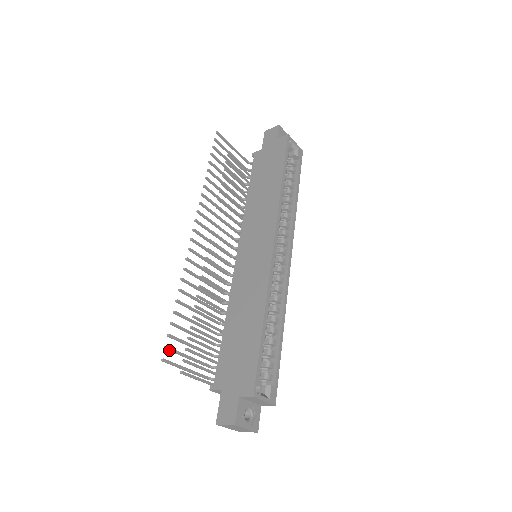
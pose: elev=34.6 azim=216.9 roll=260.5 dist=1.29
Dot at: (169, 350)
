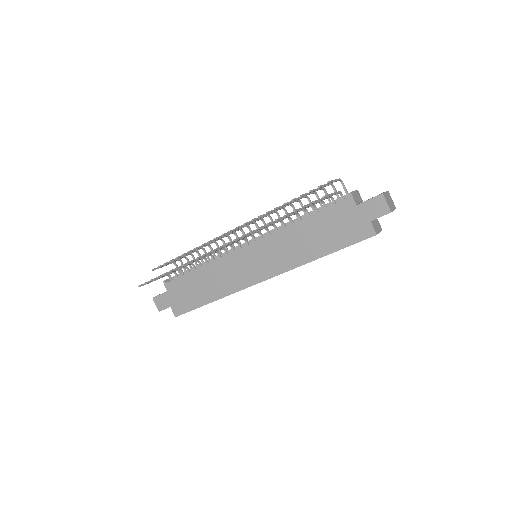
Dot at: (147, 283)
